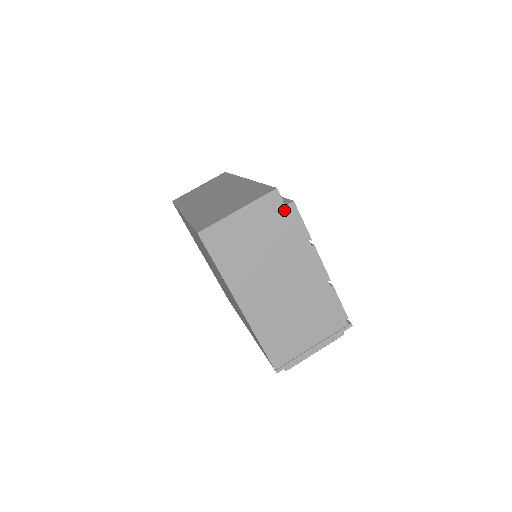
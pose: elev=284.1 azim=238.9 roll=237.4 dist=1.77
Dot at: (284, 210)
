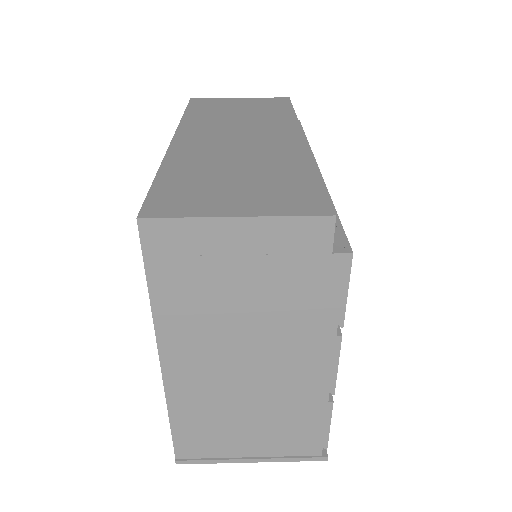
Dot at: (325, 259)
